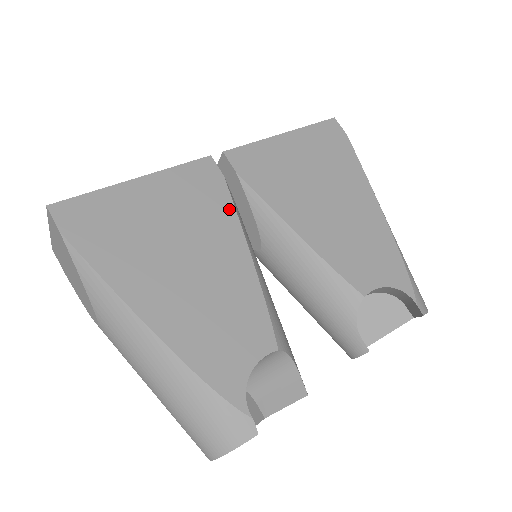
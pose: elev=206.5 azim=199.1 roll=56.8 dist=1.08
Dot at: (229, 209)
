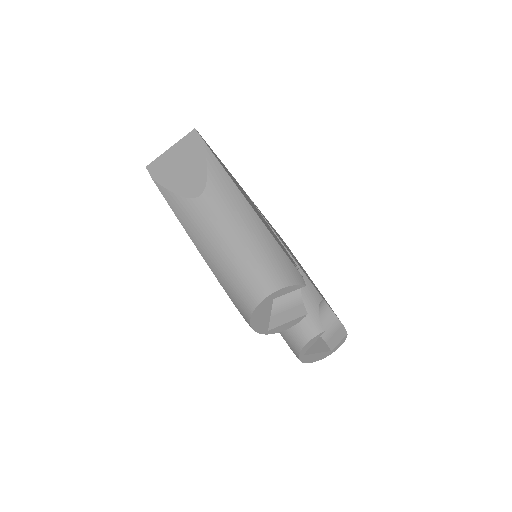
Dot at: (260, 213)
